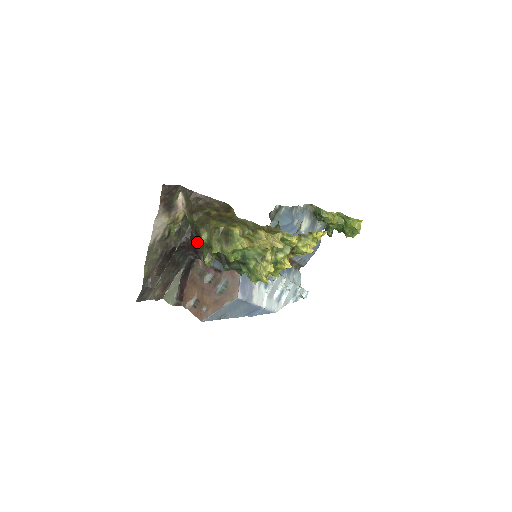
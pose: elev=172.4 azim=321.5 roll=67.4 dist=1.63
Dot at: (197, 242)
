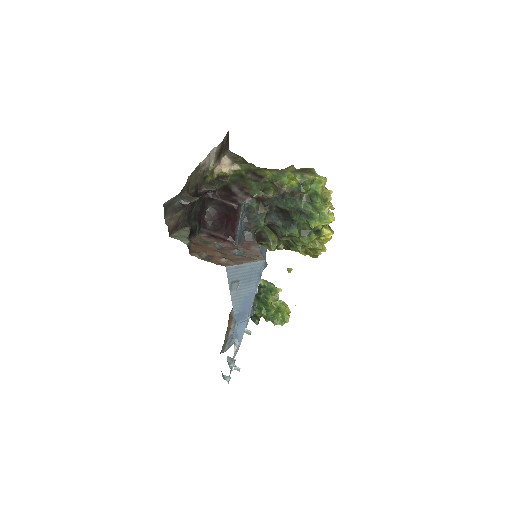
Dot at: (255, 180)
